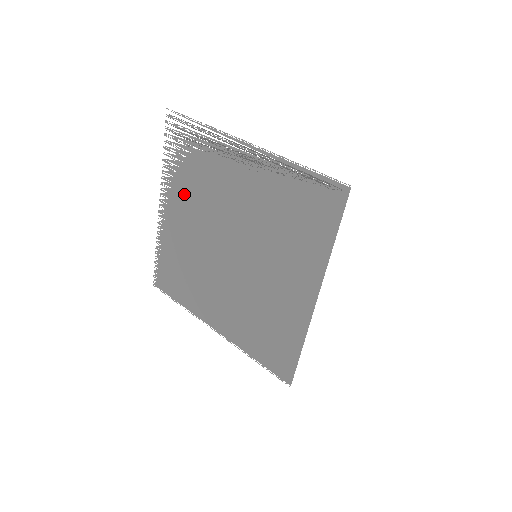
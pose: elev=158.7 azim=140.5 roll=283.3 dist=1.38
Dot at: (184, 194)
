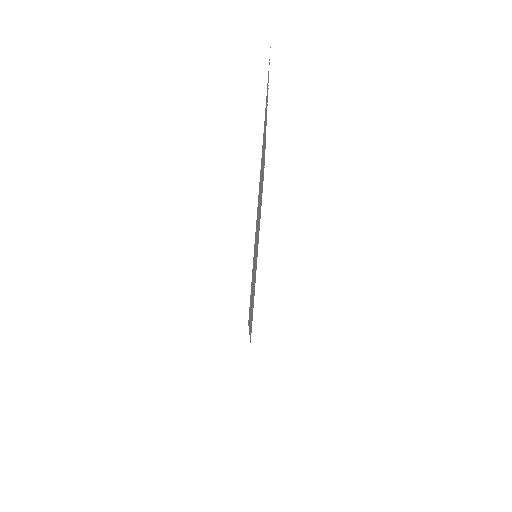
Dot at: occluded
